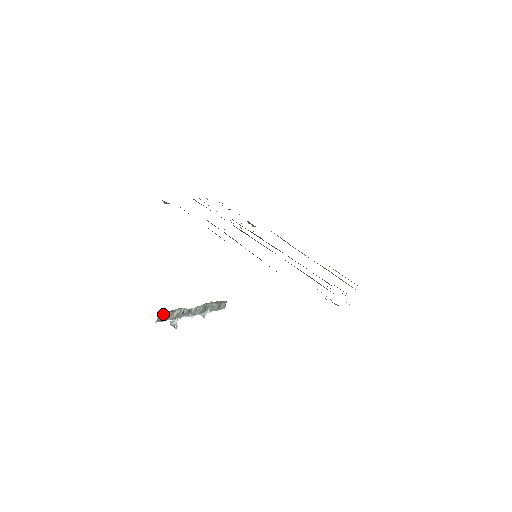
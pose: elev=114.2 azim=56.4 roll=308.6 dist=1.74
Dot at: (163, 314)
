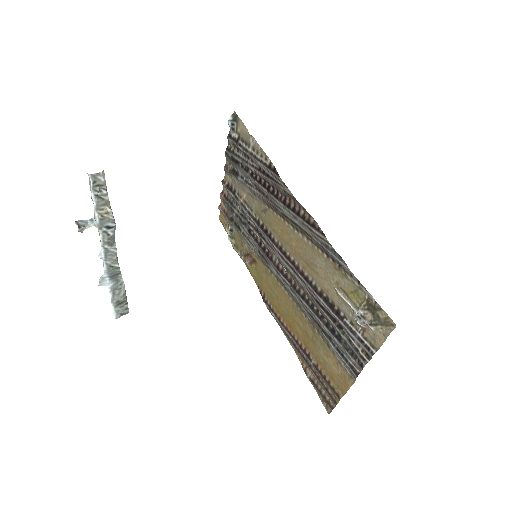
Dot at: occluded
